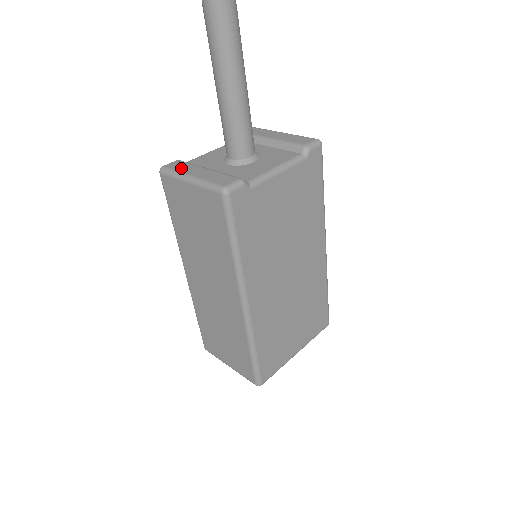
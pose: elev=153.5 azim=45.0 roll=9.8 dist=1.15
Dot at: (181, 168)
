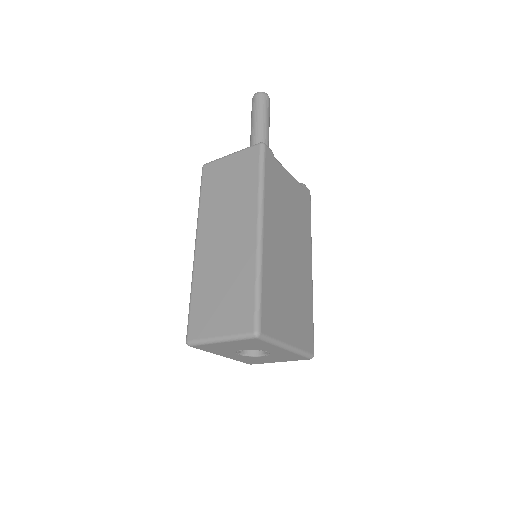
Dot at: occluded
